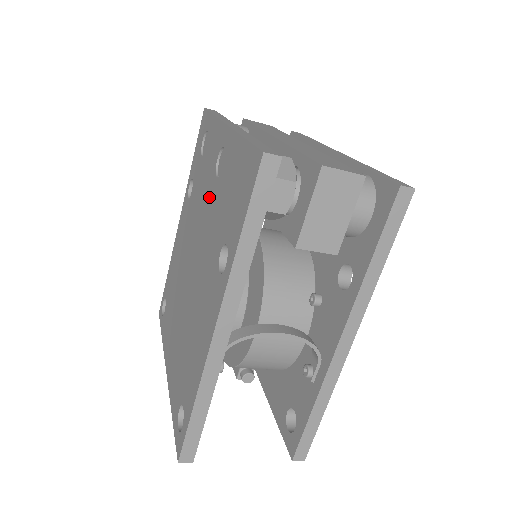
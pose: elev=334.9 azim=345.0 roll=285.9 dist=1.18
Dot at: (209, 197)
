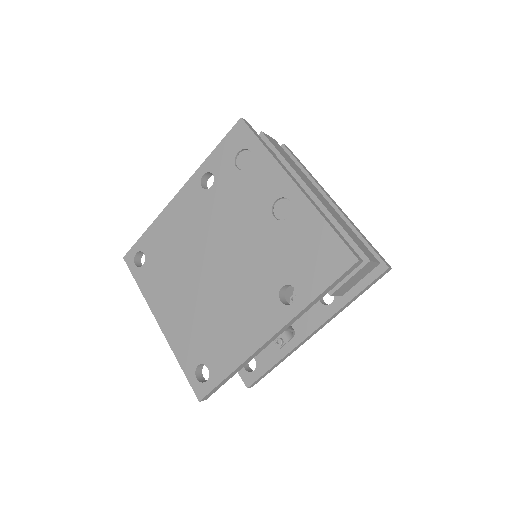
Dot at: (258, 224)
